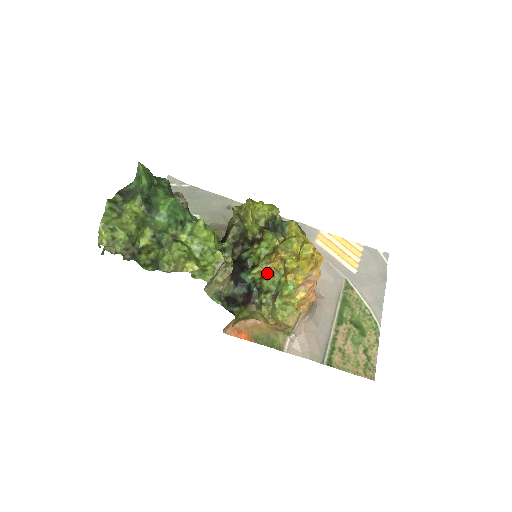
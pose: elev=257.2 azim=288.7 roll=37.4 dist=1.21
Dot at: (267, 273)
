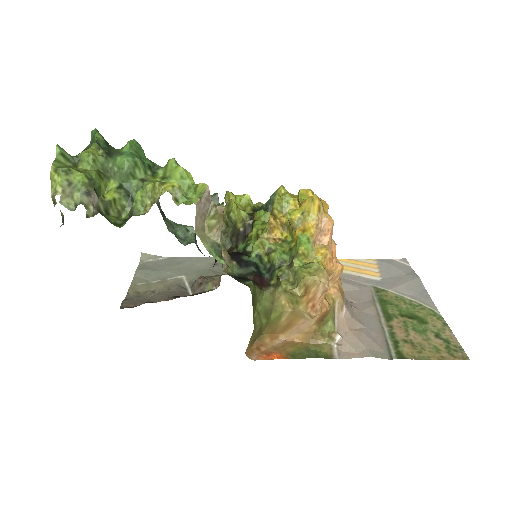
Dot at: (272, 244)
